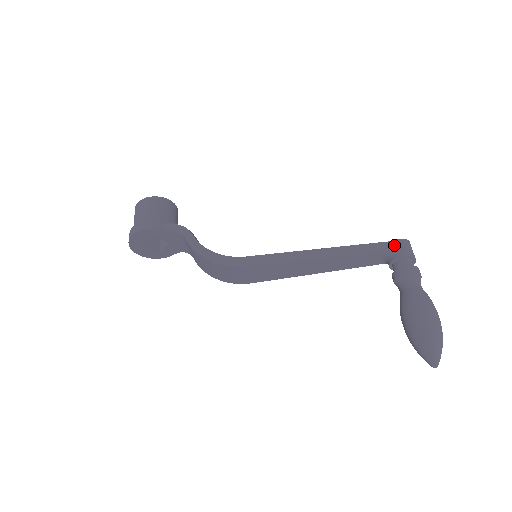
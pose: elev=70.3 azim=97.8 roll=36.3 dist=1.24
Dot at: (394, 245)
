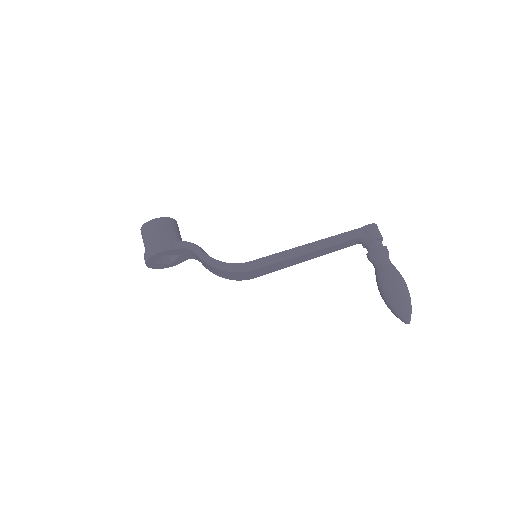
Dot at: (365, 230)
